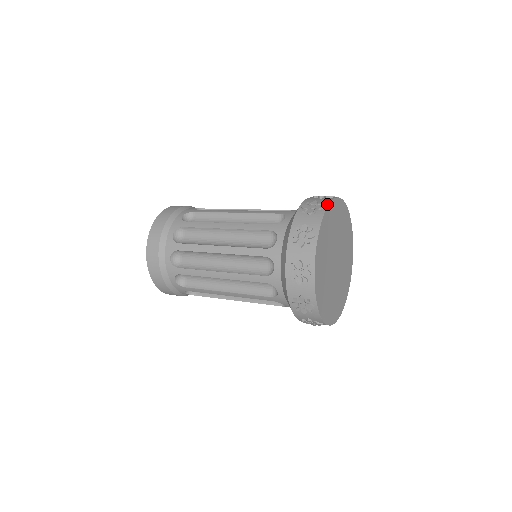
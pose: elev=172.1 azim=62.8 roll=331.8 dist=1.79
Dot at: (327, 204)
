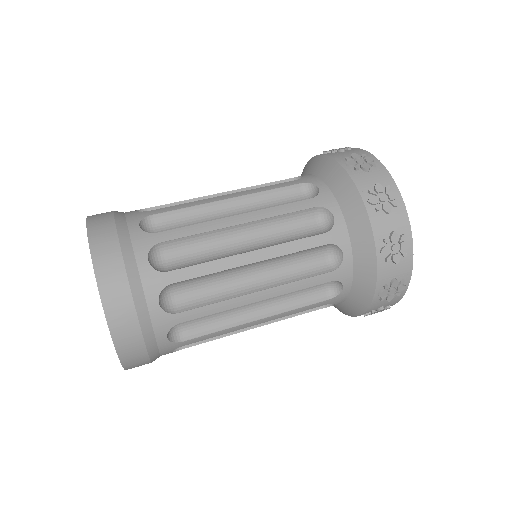
Dot at: (409, 279)
